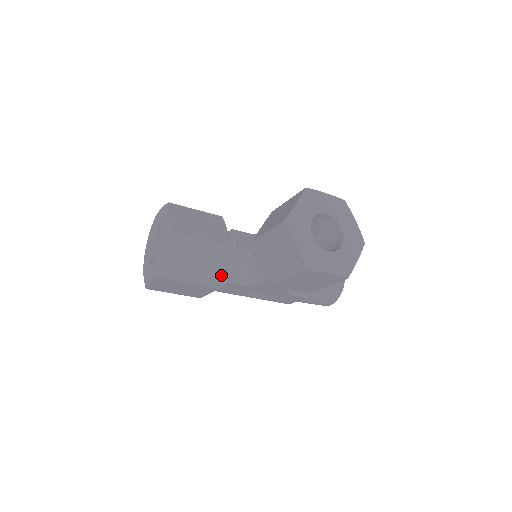
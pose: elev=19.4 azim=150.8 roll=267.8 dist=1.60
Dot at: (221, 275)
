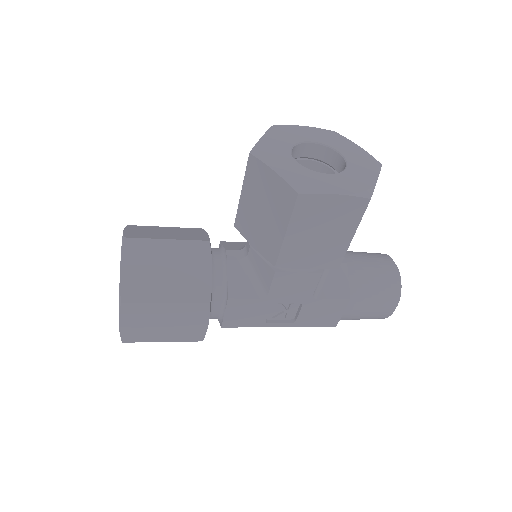
Dot at: (210, 284)
